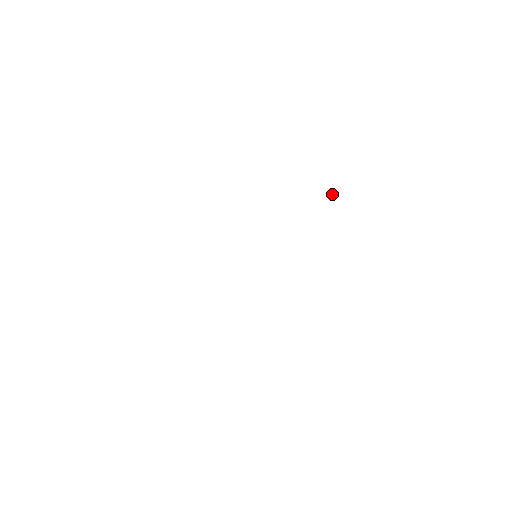
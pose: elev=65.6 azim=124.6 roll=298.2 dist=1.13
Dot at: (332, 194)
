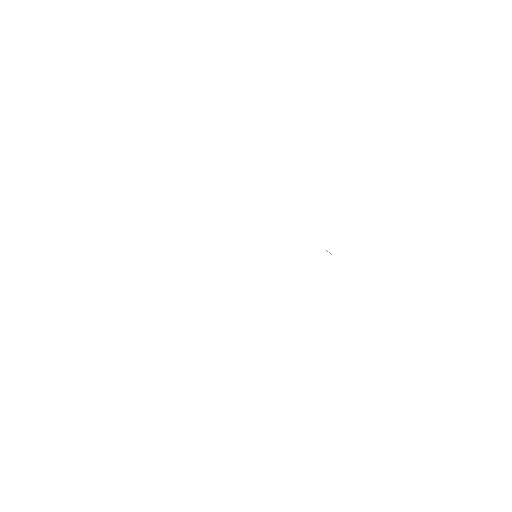
Dot at: occluded
